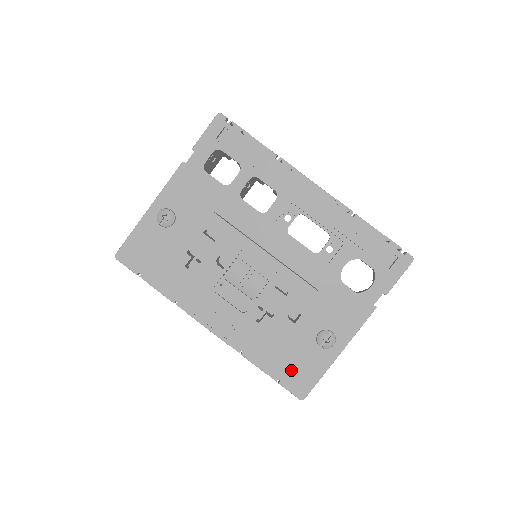
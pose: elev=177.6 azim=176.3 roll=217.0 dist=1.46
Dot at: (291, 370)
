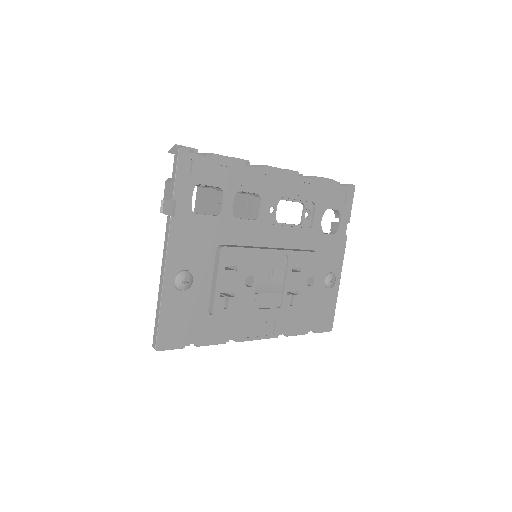
Dot at: (319, 318)
